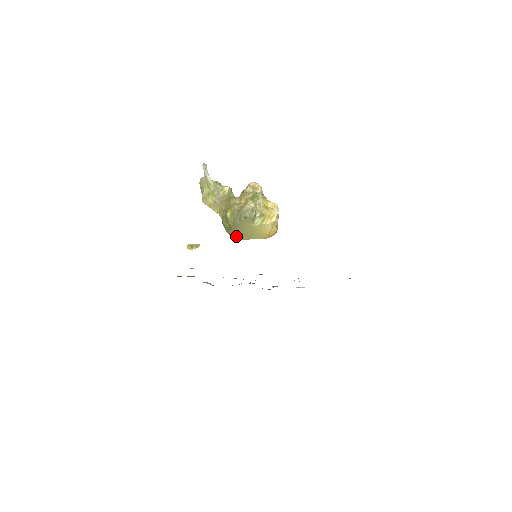
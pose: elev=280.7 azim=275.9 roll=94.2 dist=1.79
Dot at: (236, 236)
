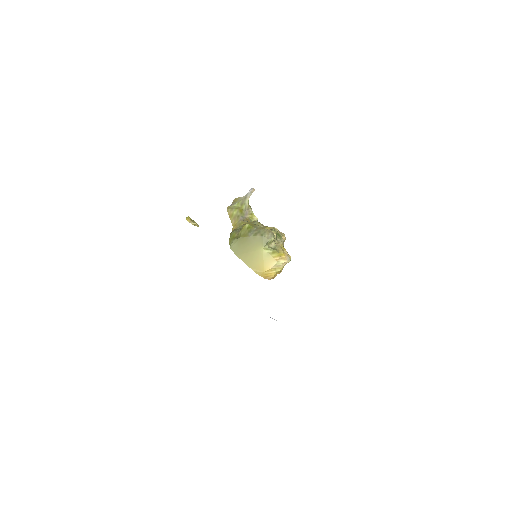
Dot at: (236, 249)
